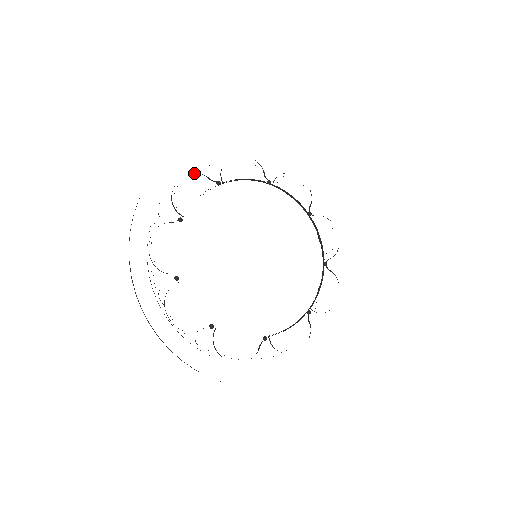
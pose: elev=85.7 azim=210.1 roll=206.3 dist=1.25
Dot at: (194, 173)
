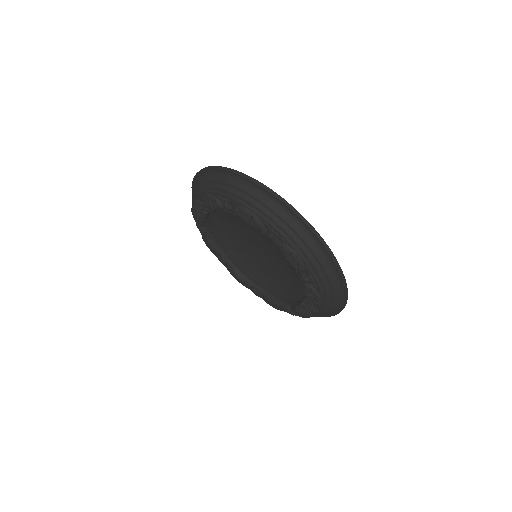
Dot at: occluded
